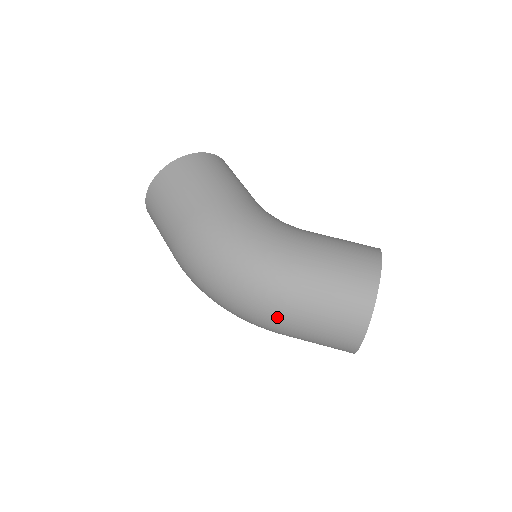
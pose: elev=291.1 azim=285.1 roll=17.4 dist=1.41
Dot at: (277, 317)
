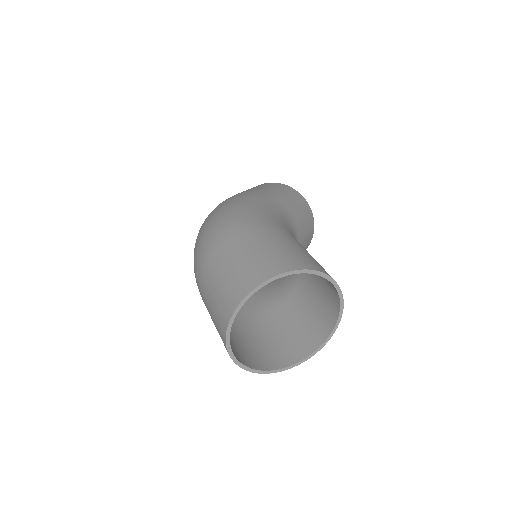
Dot at: (206, 257)
